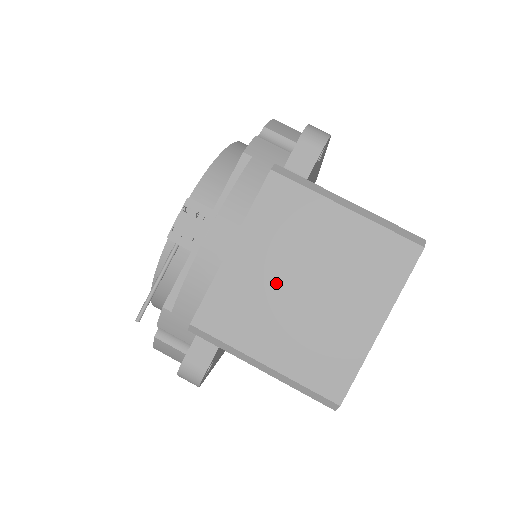
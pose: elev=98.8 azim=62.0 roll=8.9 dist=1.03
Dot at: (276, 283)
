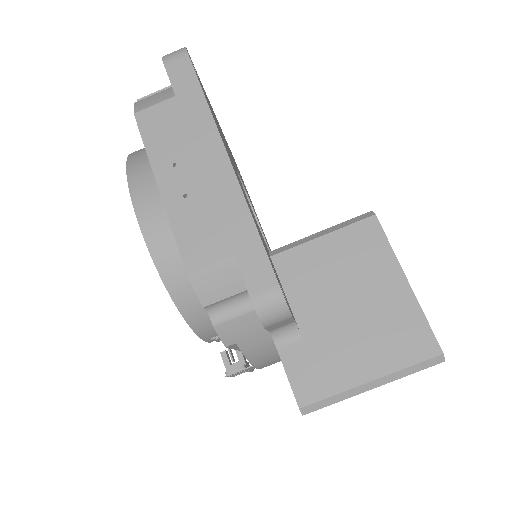
Dot at: occluded
